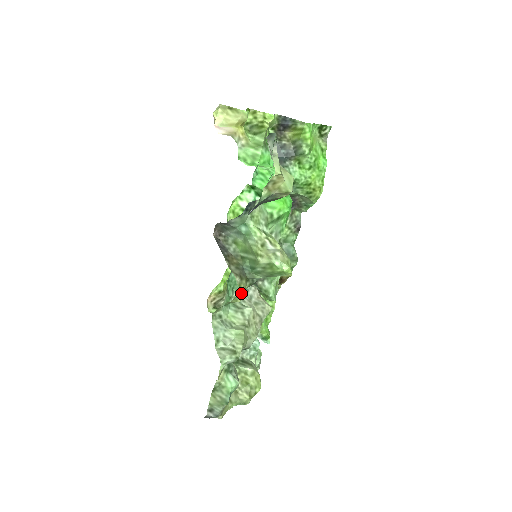
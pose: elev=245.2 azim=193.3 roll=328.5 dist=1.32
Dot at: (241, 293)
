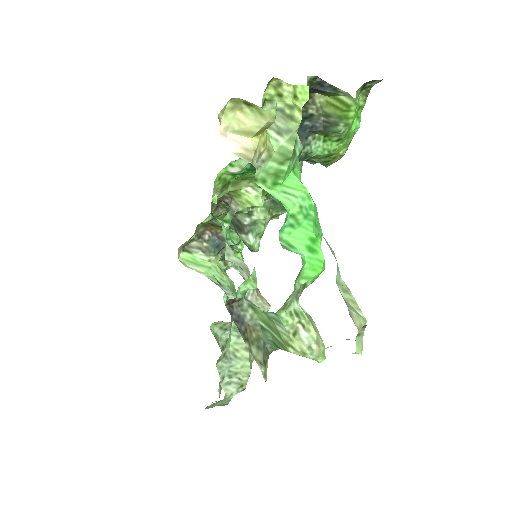
Dot at: occluded
